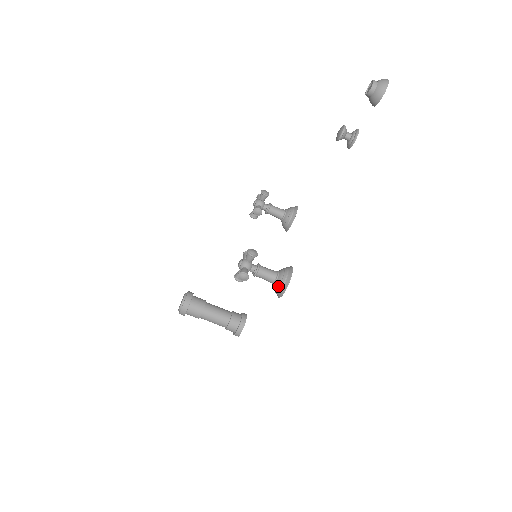
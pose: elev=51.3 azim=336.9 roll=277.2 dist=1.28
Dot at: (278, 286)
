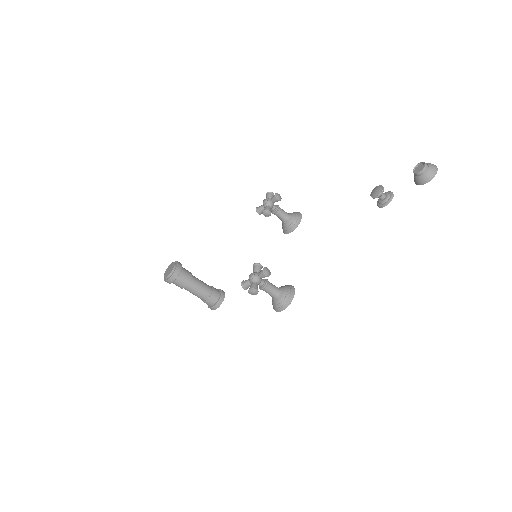
Dot at: (279, 303)
